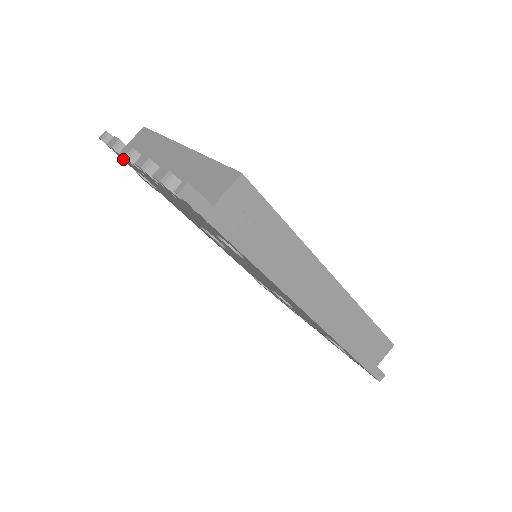
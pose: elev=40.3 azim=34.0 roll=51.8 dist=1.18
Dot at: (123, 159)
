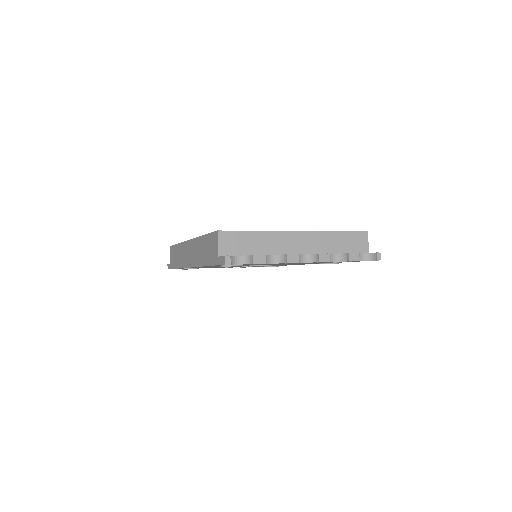
Dot at: occluded
